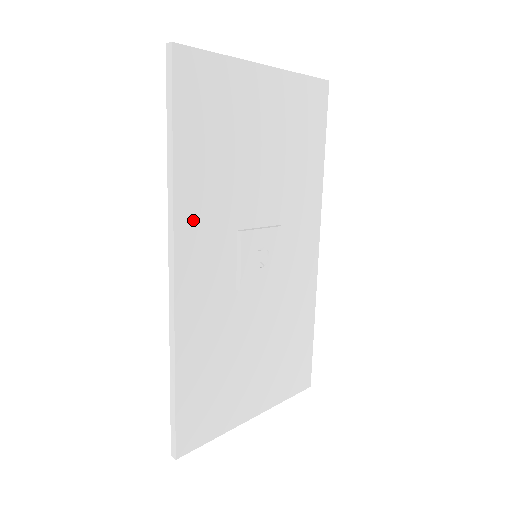
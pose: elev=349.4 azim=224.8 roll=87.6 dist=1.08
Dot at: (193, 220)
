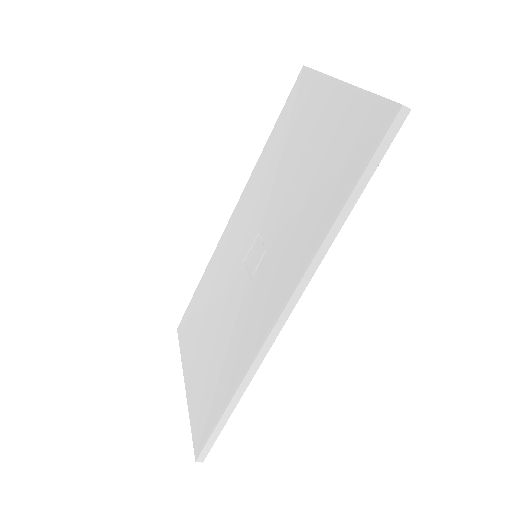
Dot at: occluded
